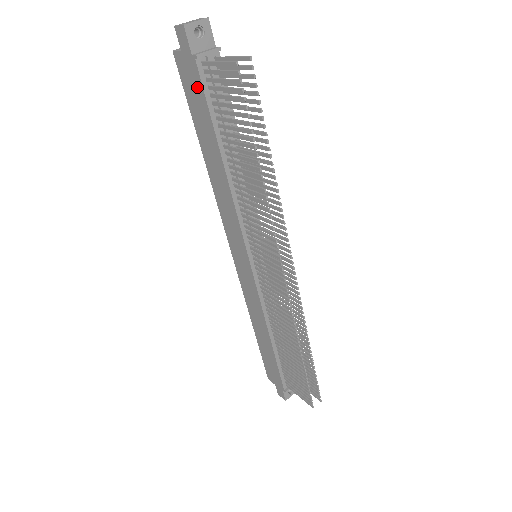
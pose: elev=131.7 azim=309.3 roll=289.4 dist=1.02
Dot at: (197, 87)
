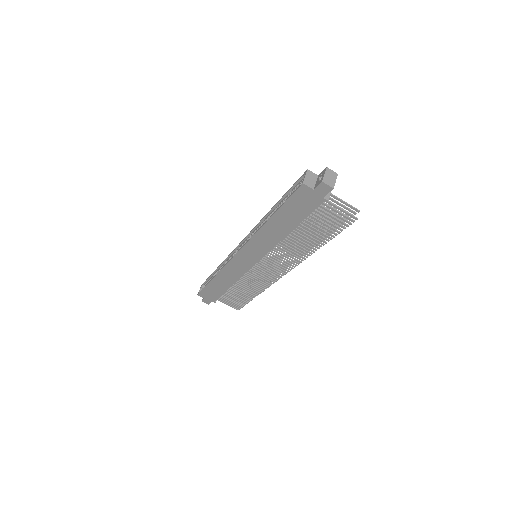
Dot at: (309, 206)
